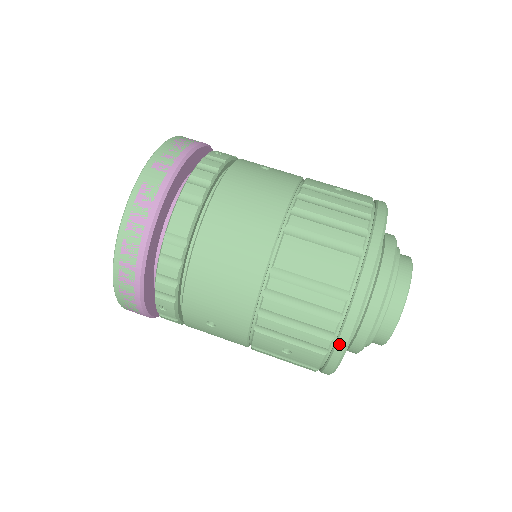
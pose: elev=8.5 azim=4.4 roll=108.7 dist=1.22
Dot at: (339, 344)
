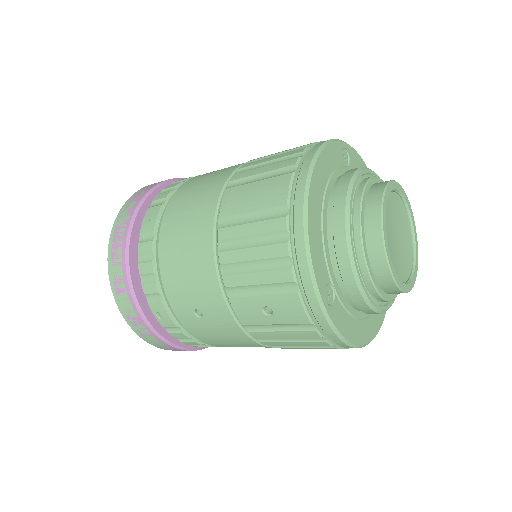
Dot at: (301, 269)
